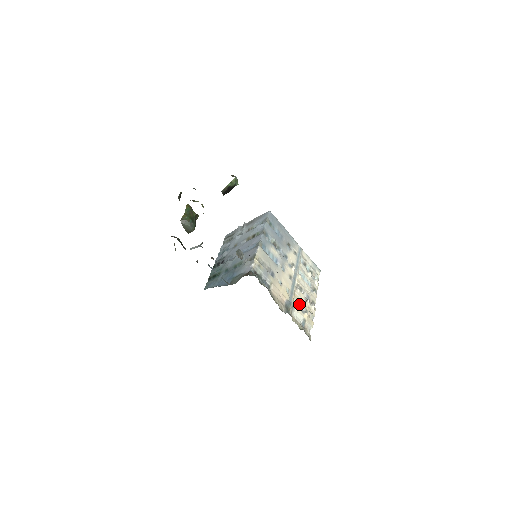
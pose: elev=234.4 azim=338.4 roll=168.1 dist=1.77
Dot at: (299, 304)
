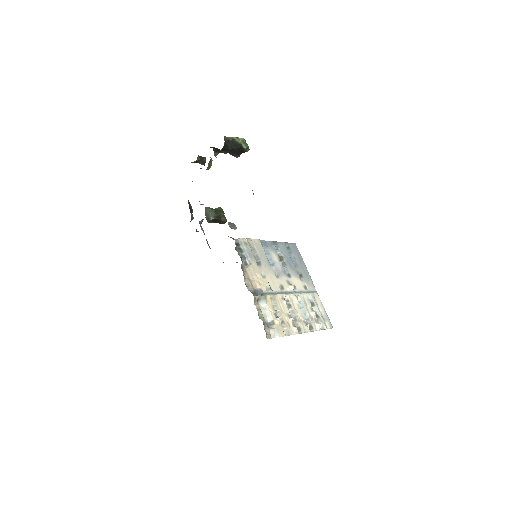
Dot at: (276, 309)
